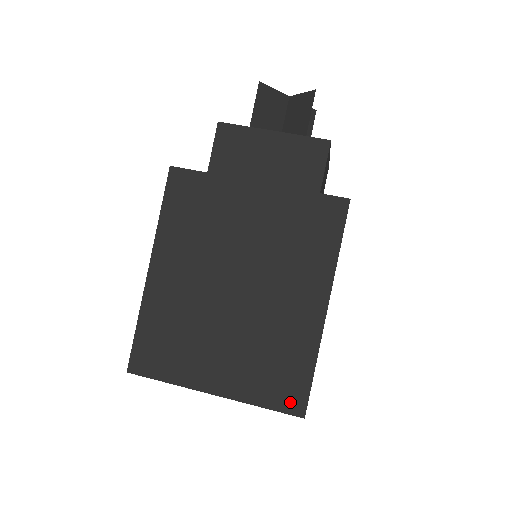
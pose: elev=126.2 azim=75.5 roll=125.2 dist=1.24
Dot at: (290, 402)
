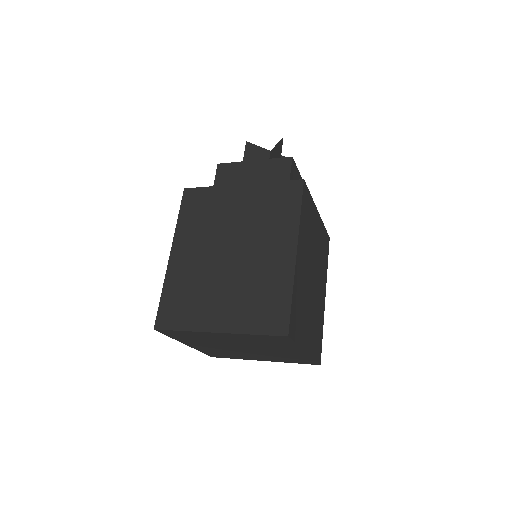
Dot at: (276, 326)
